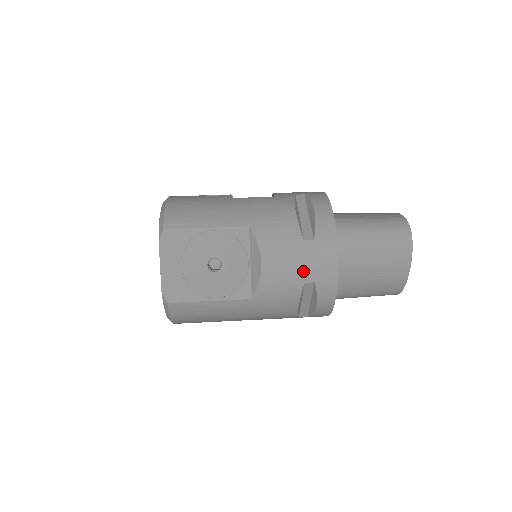
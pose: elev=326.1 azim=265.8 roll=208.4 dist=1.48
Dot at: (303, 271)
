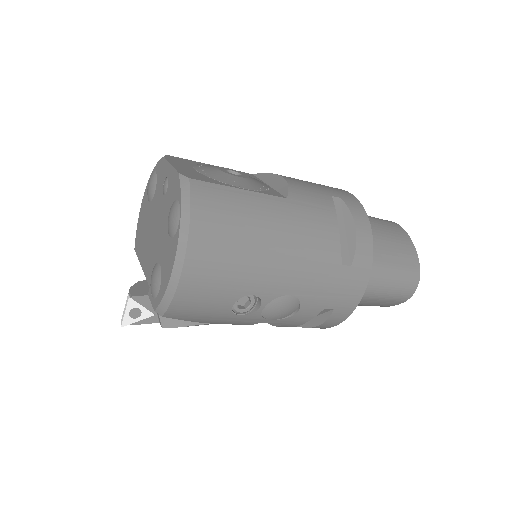
Dot at: (324, 189)
